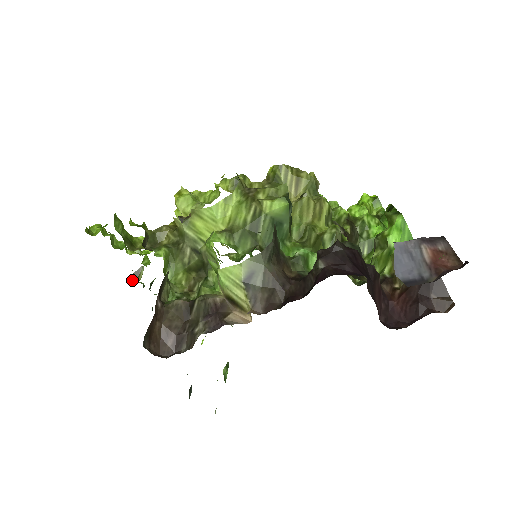
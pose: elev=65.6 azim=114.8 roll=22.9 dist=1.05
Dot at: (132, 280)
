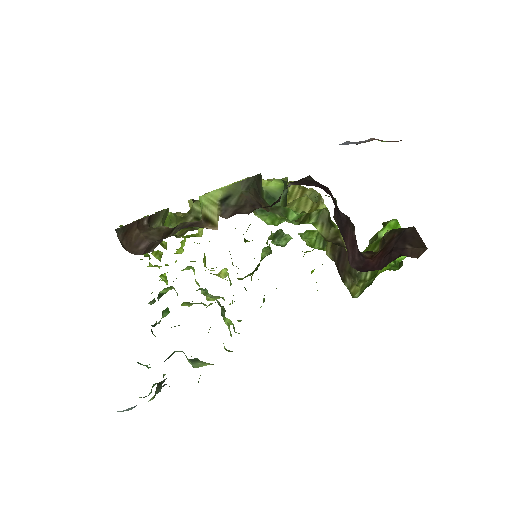
Dot at: occluded
